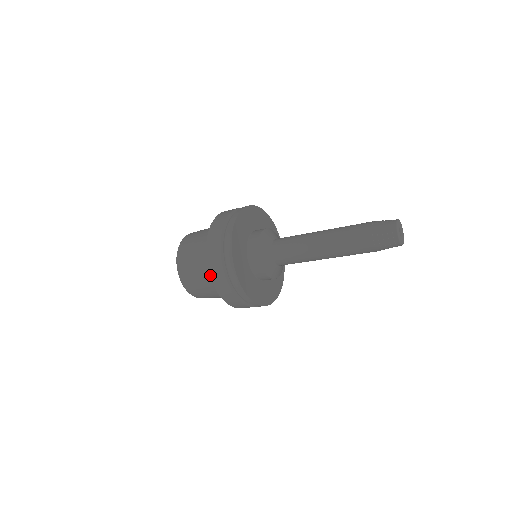
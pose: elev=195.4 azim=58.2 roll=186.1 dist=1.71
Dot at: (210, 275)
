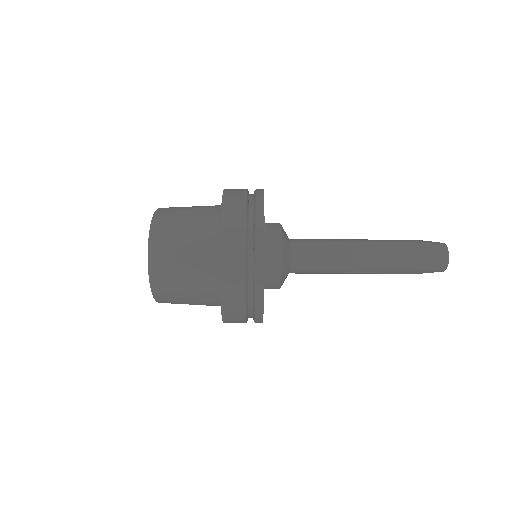
Dot at: (221, 220)
